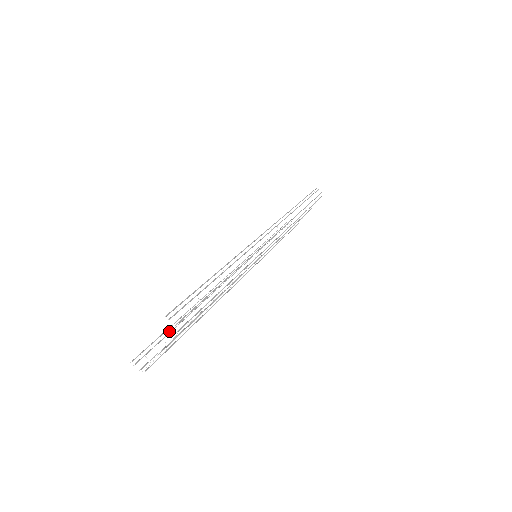
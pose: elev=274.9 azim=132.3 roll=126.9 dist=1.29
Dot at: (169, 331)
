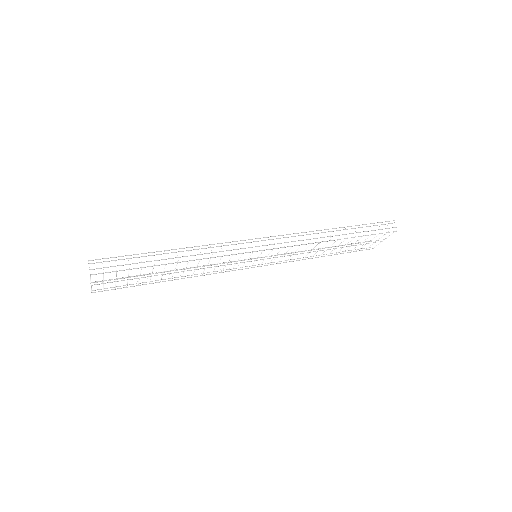
Dot at: (136, 277)
